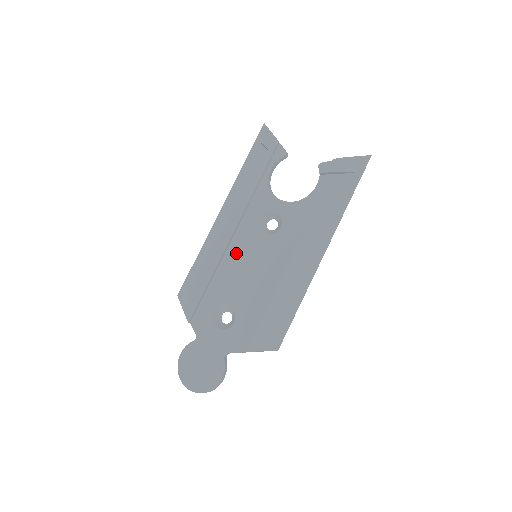
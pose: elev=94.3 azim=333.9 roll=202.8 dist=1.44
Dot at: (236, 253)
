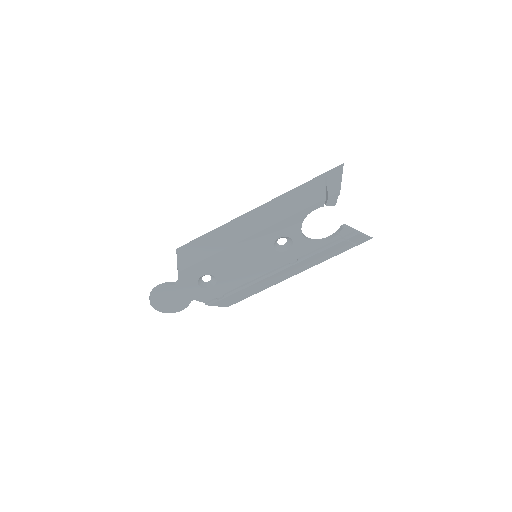
Dot at: (245, 250)
